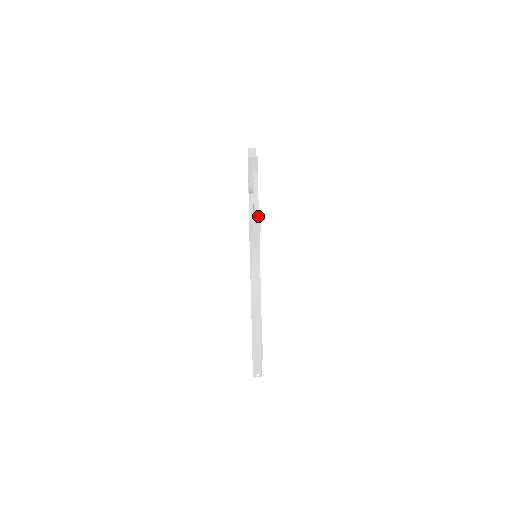
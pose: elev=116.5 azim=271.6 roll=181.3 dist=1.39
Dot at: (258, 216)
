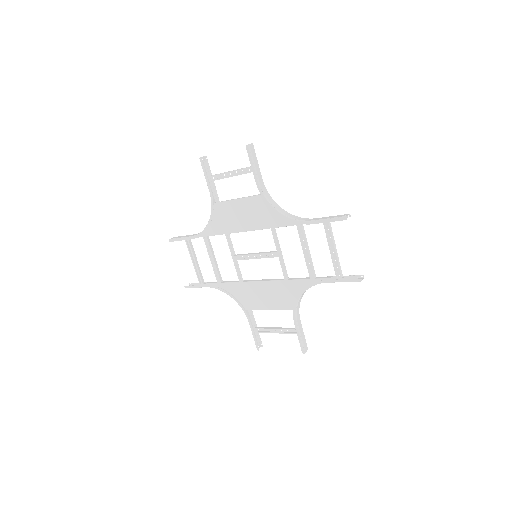
Dot at: (242, 168)
